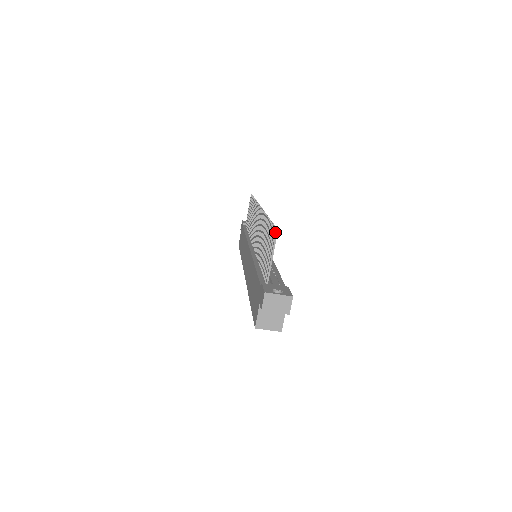
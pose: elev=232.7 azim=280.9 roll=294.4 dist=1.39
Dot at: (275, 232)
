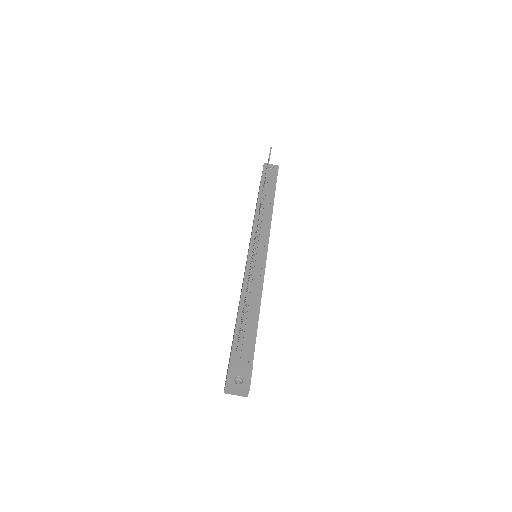
Dot at: occluded
